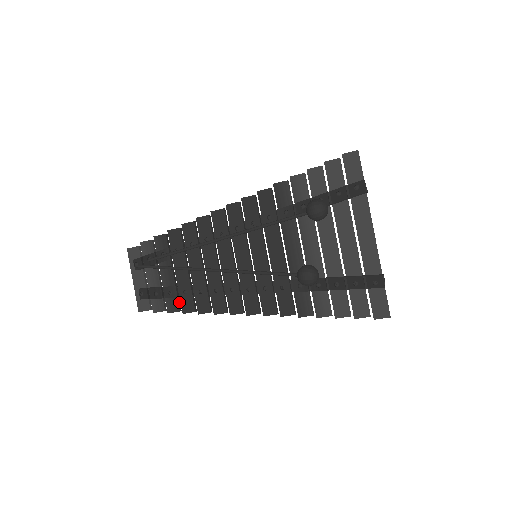
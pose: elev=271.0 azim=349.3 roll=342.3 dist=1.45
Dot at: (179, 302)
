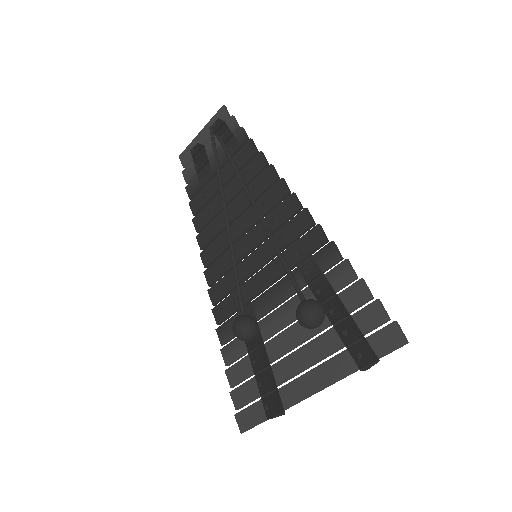
Dot at: (197, 193)
